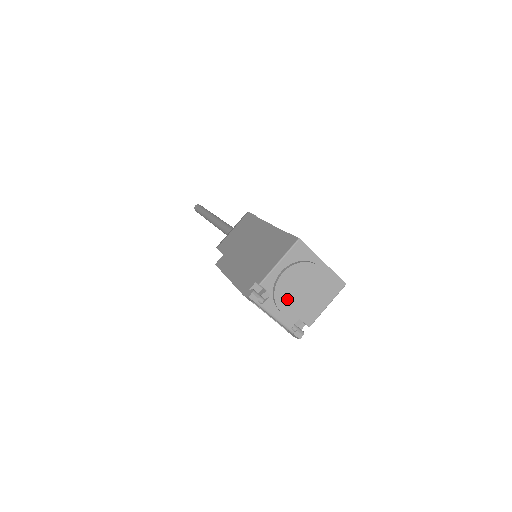
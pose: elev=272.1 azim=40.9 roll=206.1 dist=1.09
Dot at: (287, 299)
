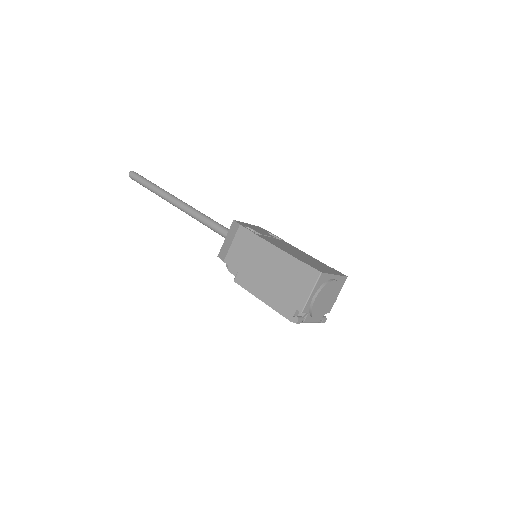
Dot at: (318, 310)
